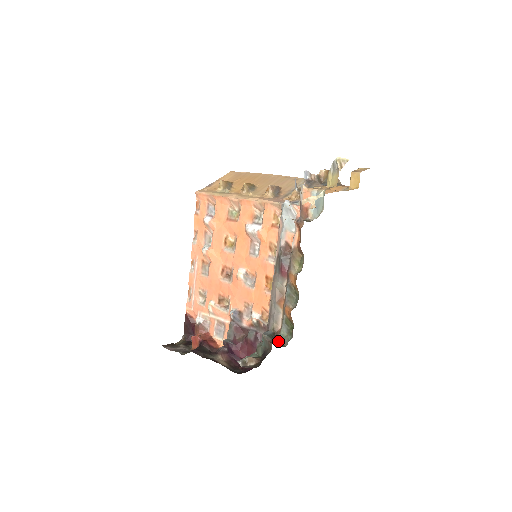
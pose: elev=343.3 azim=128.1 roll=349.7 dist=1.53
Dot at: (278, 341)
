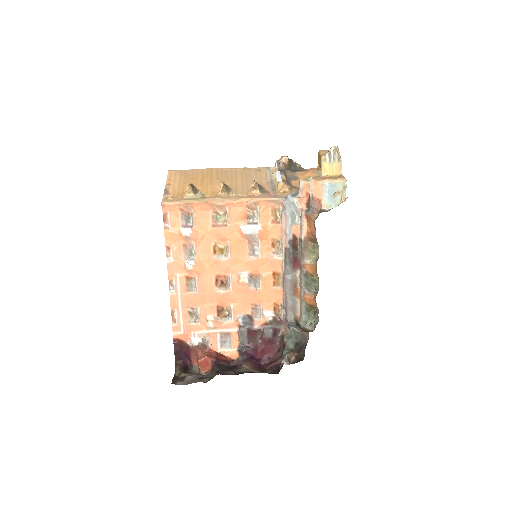
Dot at: (302, 328)
